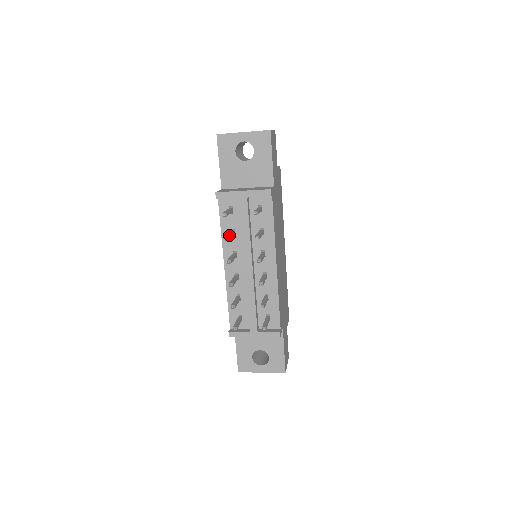
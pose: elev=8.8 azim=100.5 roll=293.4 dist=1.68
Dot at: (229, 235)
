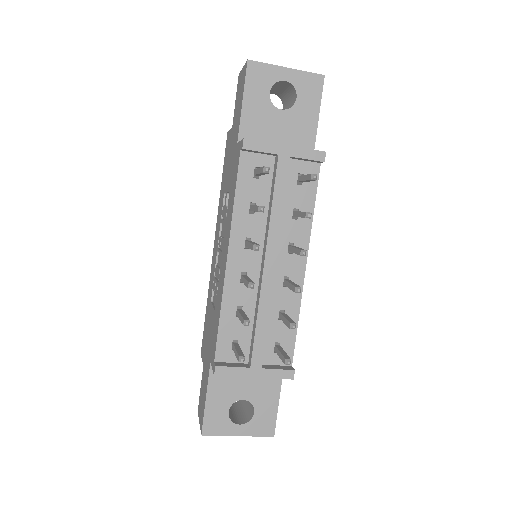
Dot at: occluded
